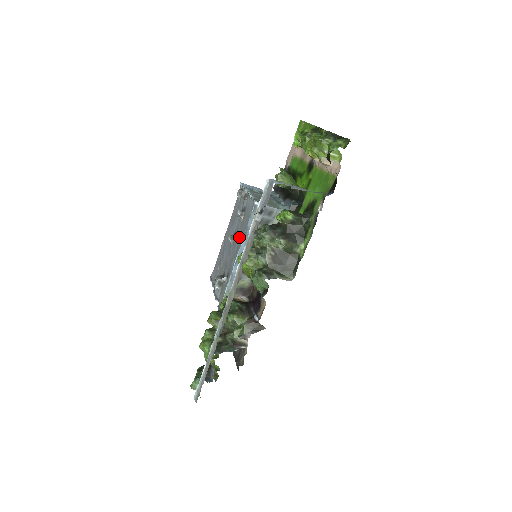
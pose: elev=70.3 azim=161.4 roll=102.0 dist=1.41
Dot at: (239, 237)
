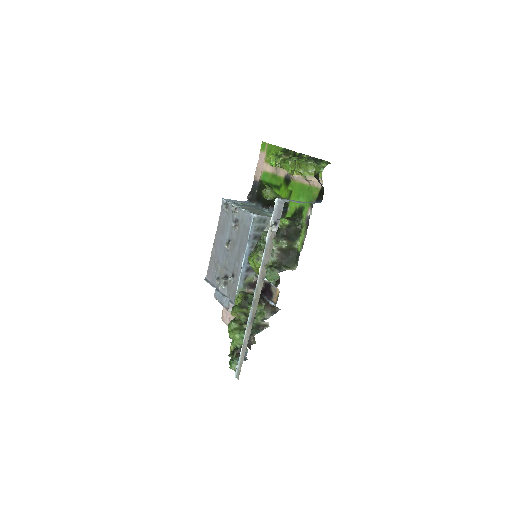
Dot at: (238, 243)
